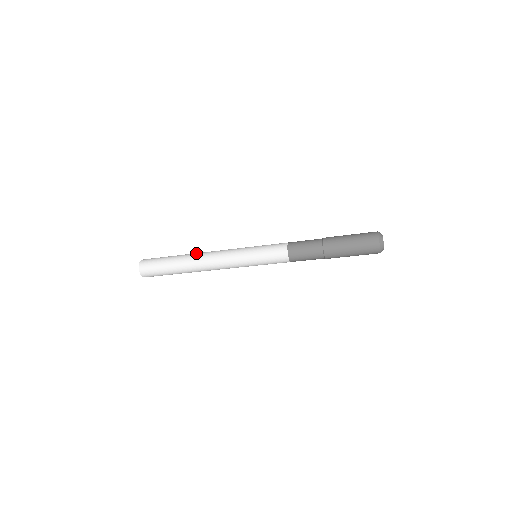
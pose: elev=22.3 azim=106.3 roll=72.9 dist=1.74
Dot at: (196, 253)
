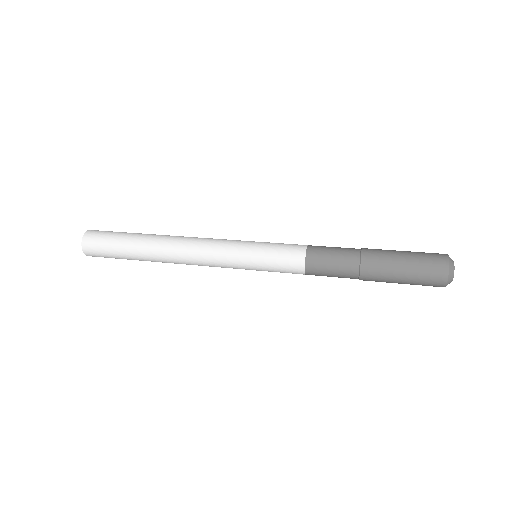
Dot at: (169, 235)
